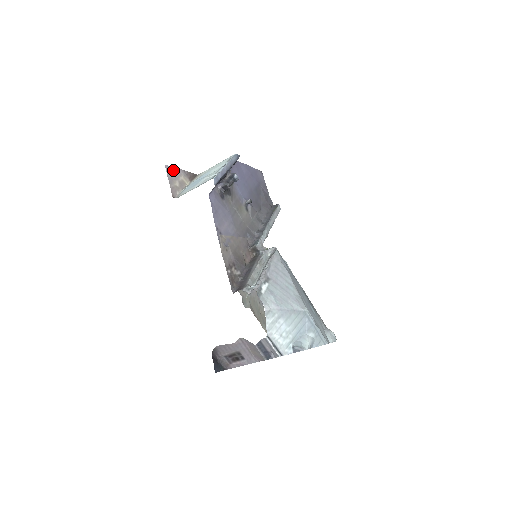
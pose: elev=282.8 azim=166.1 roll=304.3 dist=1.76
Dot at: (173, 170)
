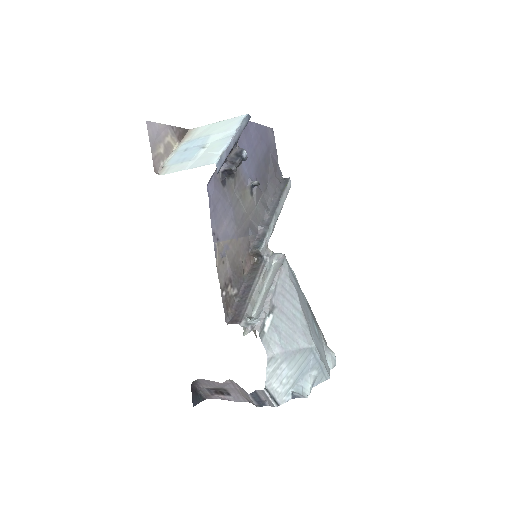
Dot at: (157, 128)
